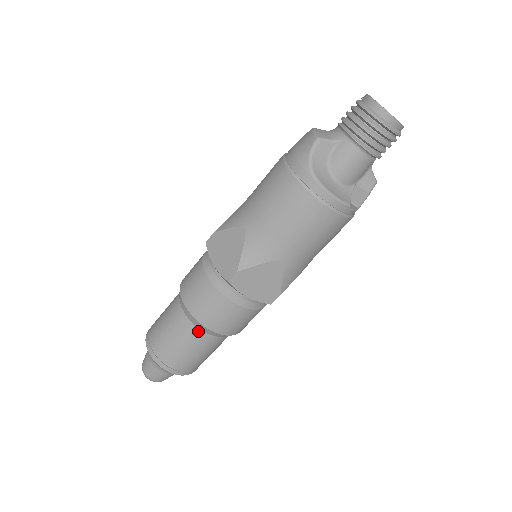
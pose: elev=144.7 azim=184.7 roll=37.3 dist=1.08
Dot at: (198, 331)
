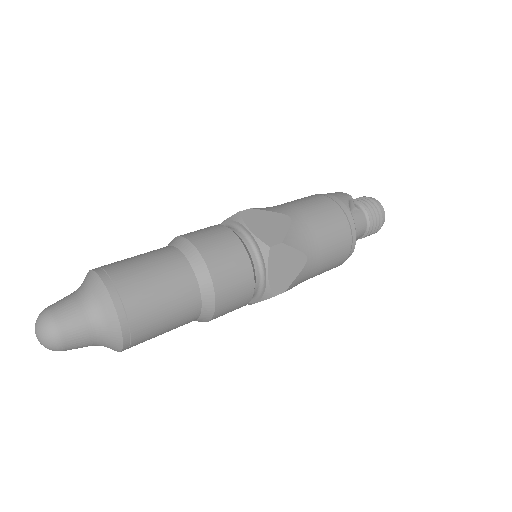
Dot at: (195, 287)
